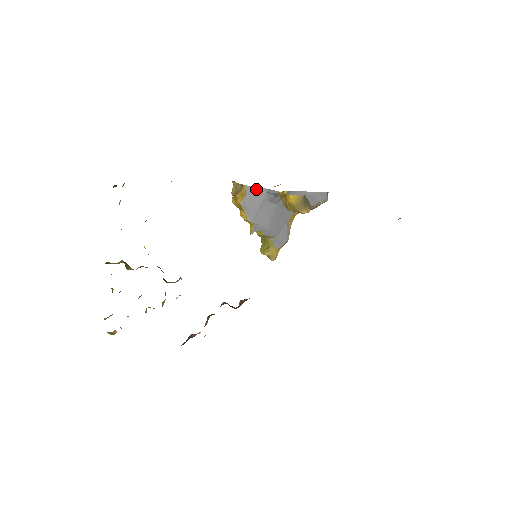
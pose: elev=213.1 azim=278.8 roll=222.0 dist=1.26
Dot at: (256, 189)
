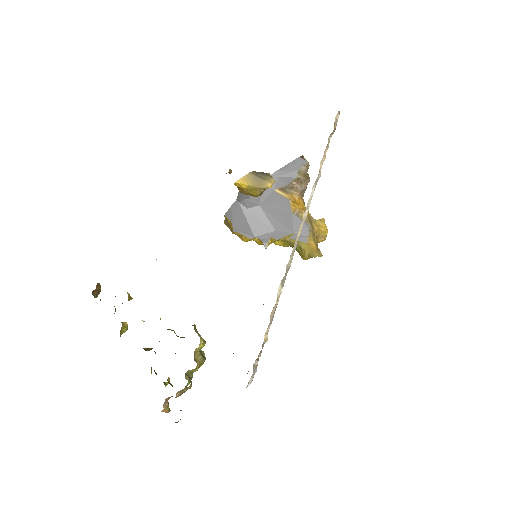
Dot at: (231, 209)
